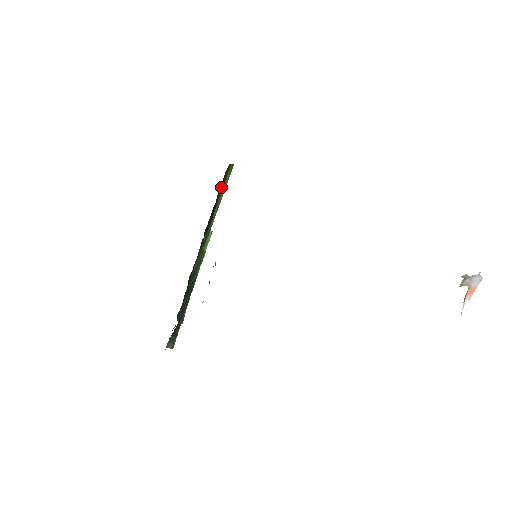
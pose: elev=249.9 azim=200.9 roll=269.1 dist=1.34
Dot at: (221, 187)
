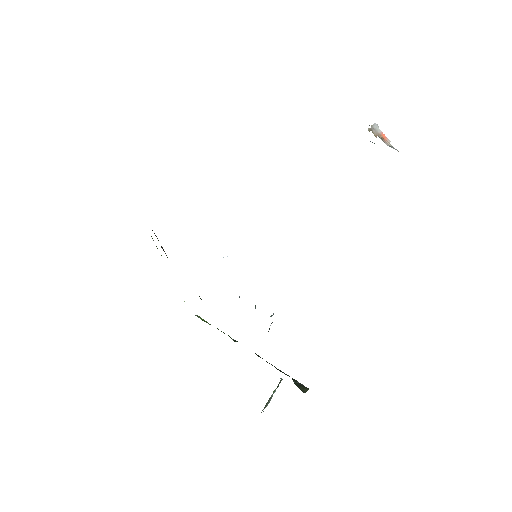
Dot at: occluded
